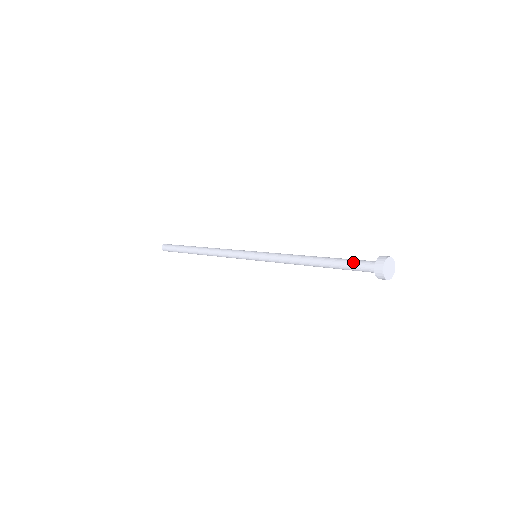
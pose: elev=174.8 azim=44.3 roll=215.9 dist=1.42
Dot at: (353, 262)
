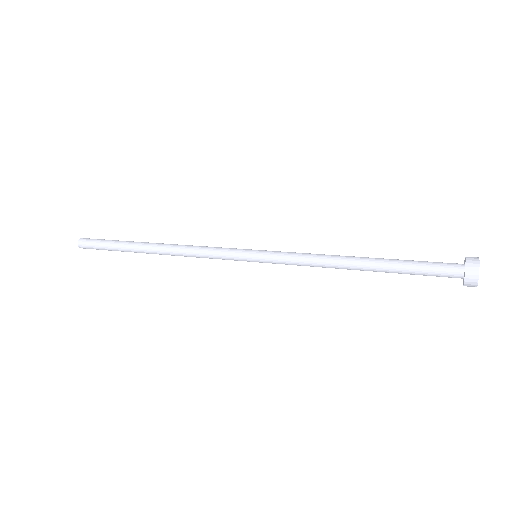
Dot at: (426, 262)
